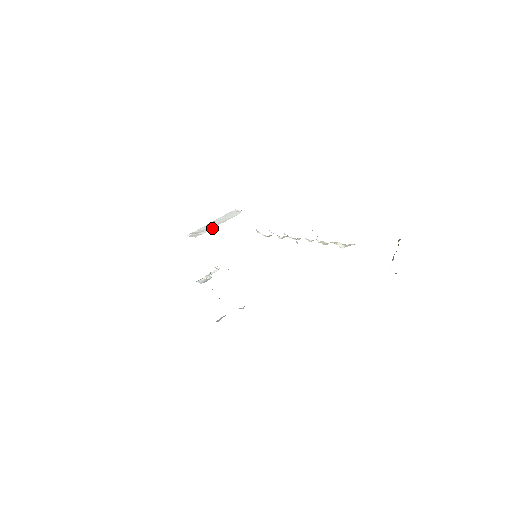
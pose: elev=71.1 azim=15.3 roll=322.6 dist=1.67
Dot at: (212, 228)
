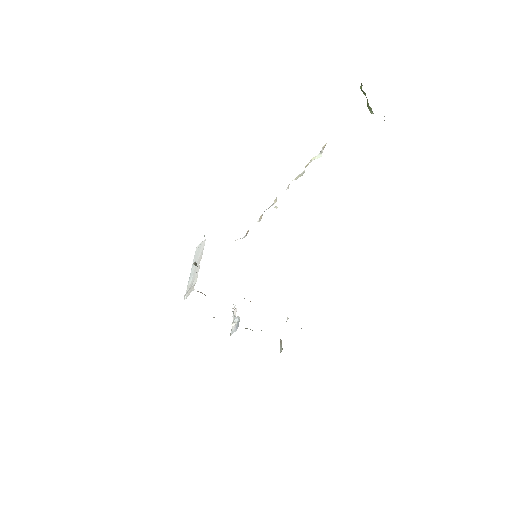
Dot at: (198, 271)
